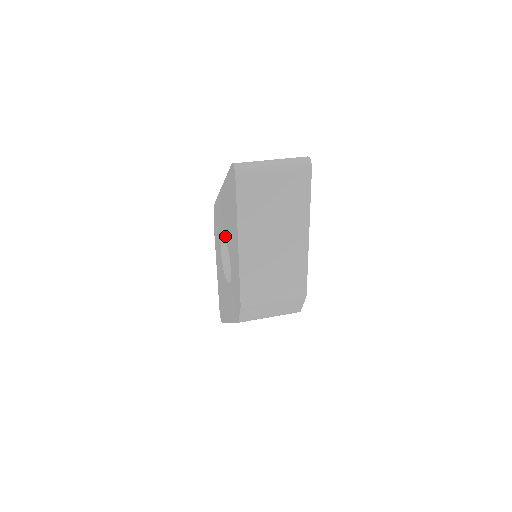
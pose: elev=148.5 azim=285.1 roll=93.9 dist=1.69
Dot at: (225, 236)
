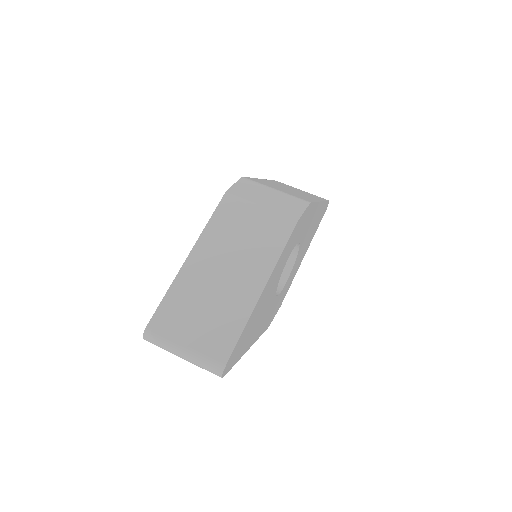
Dot at: occluded
